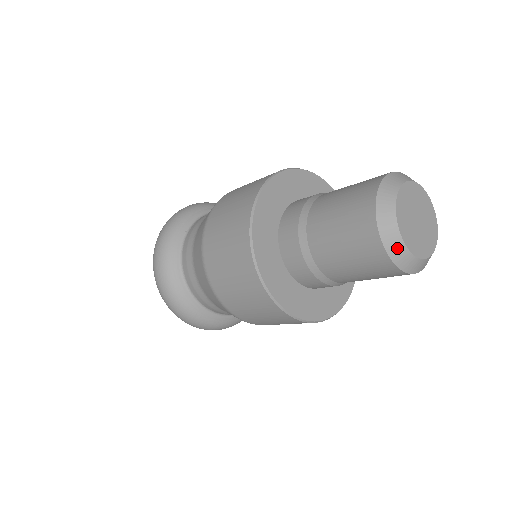
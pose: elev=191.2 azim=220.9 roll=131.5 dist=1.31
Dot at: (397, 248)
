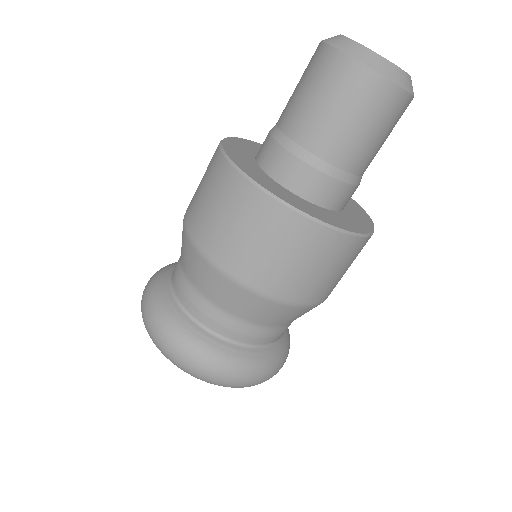
Dot at: (367, 55)
